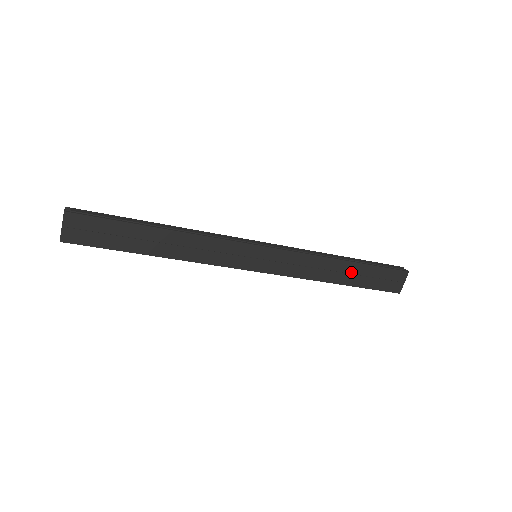
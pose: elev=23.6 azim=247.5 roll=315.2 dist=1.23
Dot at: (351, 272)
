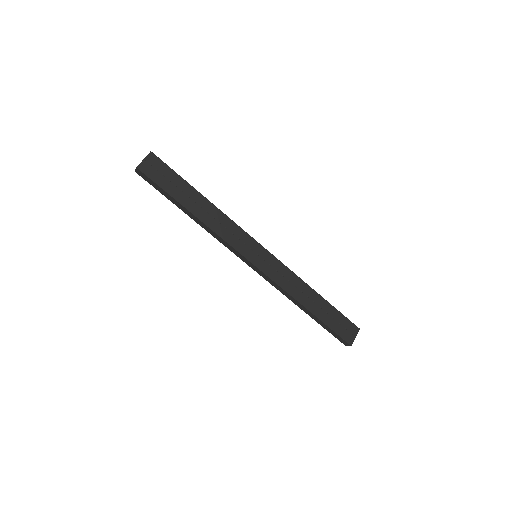
Dot at: (319, 305)
